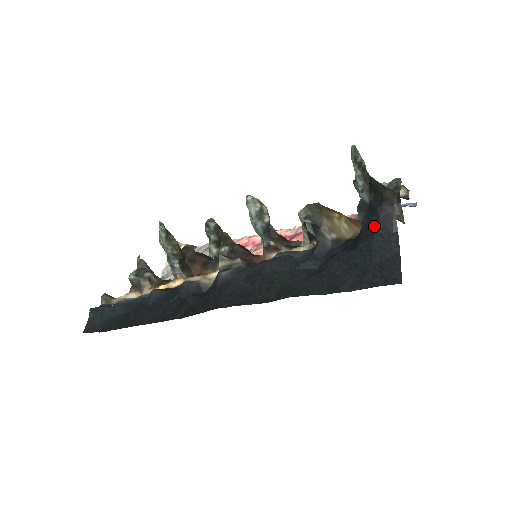
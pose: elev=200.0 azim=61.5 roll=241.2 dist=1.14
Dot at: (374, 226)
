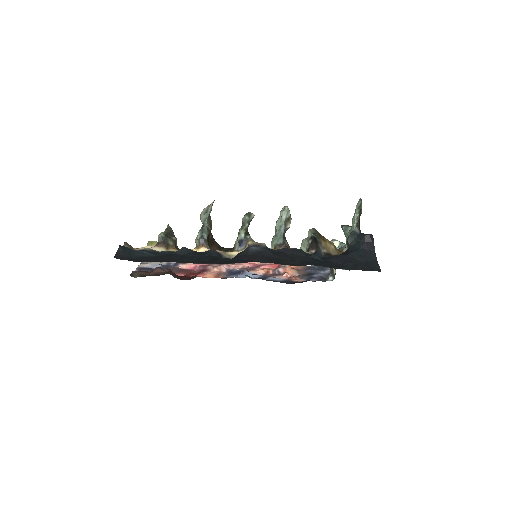
Dot at: (361, 245)
